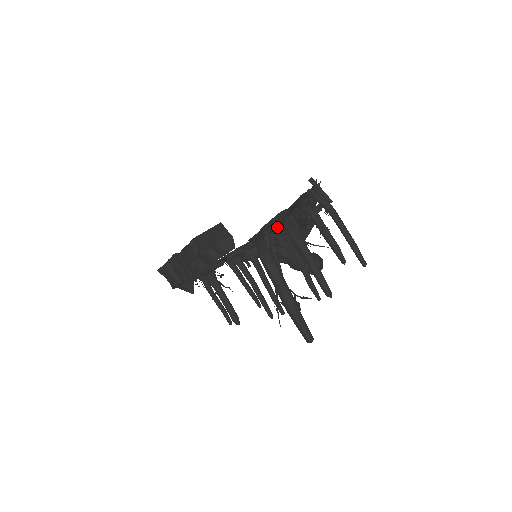
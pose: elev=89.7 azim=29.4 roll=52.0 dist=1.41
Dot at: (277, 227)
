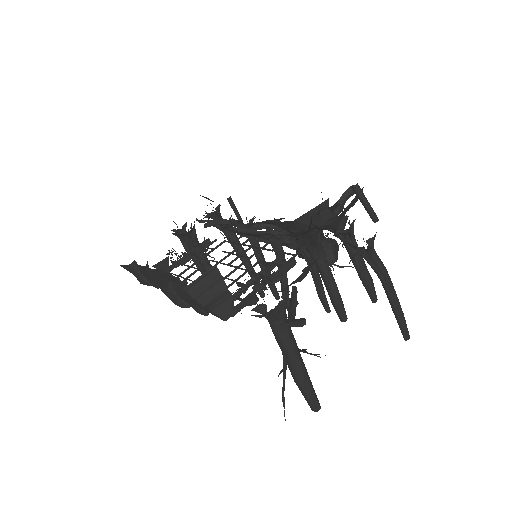
Dot at: occluded
